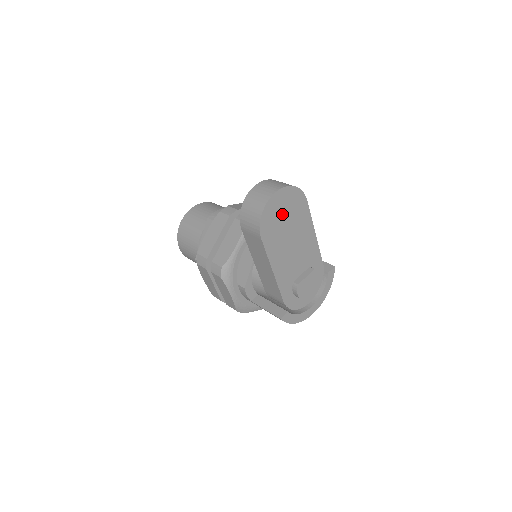
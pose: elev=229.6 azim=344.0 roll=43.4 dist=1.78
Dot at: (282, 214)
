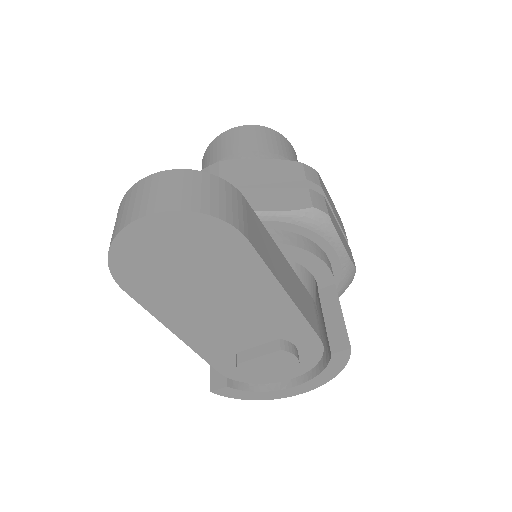
Dot at: (172, 258)
